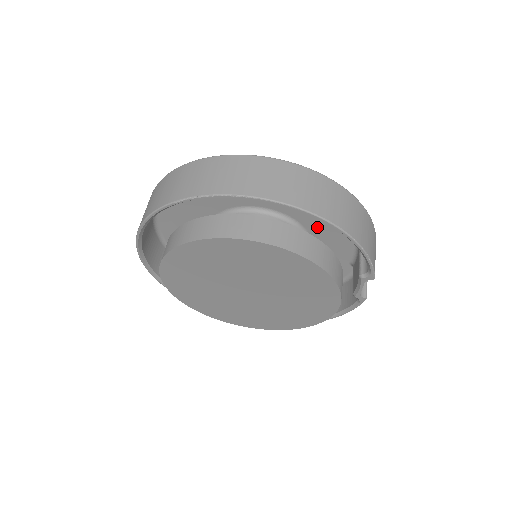
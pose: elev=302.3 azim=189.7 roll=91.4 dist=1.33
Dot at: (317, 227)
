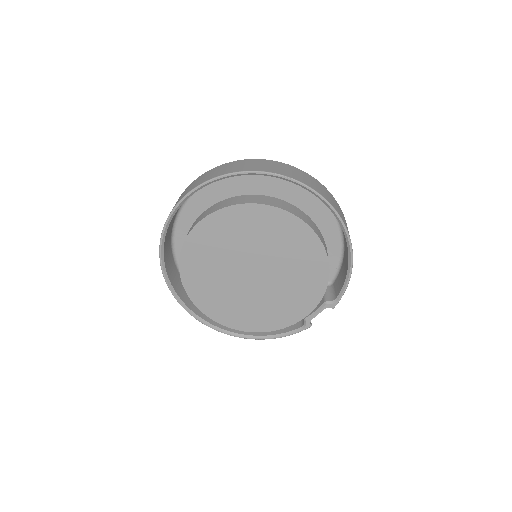
Dot at: occluded
